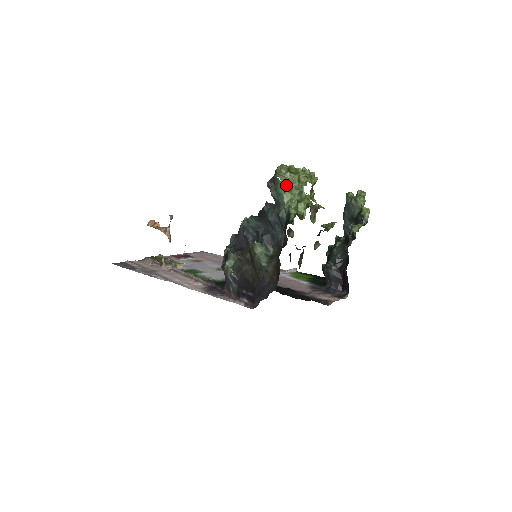
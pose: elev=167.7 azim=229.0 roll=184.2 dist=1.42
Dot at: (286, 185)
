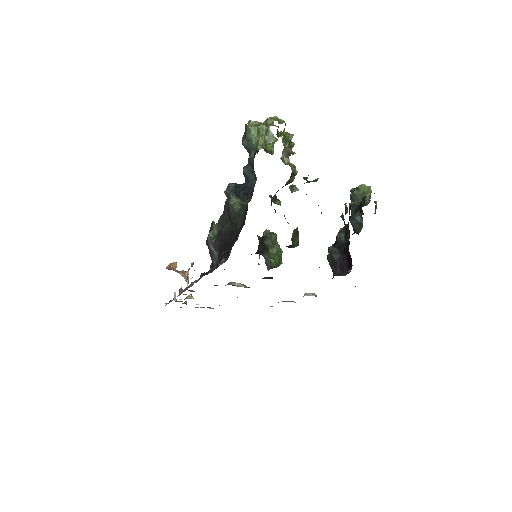
Dot at: (253, 128)
